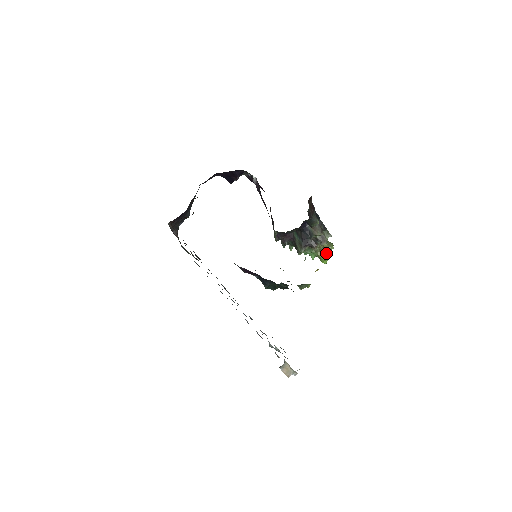
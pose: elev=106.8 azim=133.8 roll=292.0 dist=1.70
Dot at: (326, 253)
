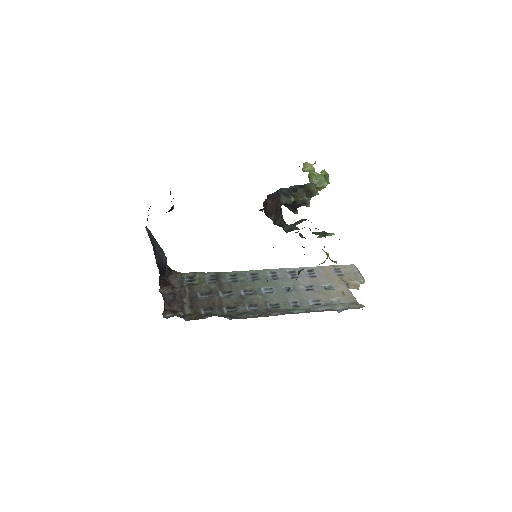
Dot at: (322, 187)
